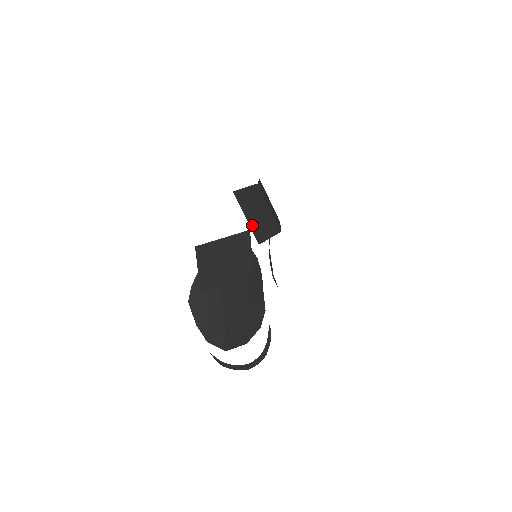
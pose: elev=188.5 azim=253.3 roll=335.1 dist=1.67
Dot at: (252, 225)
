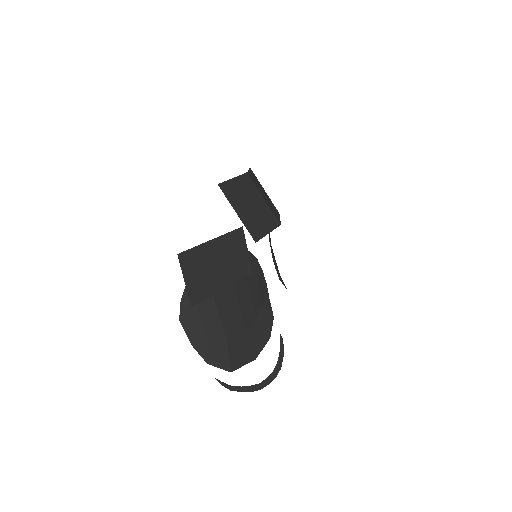
Dot at: (245, 221)
